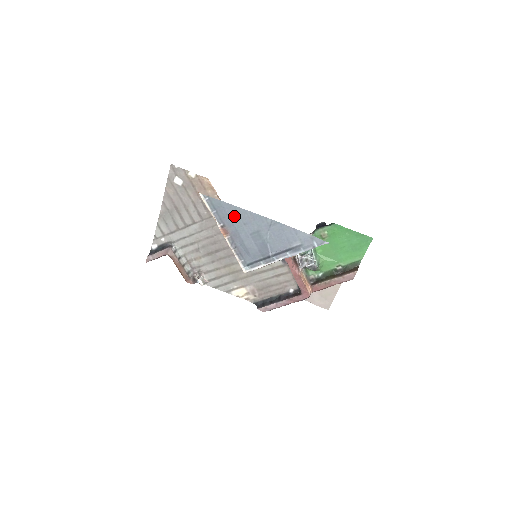
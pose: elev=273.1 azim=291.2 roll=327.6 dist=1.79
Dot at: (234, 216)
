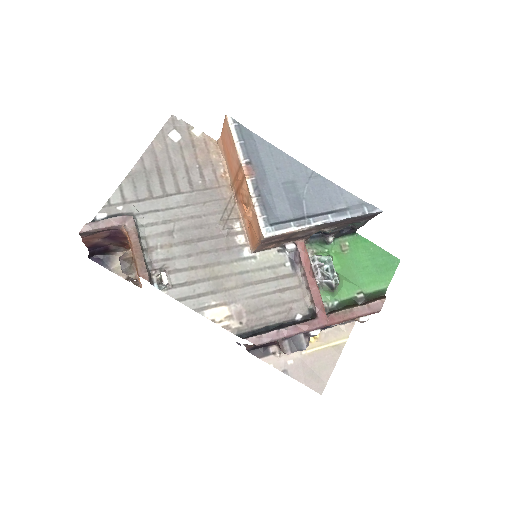
Dot at: (265, 155)
